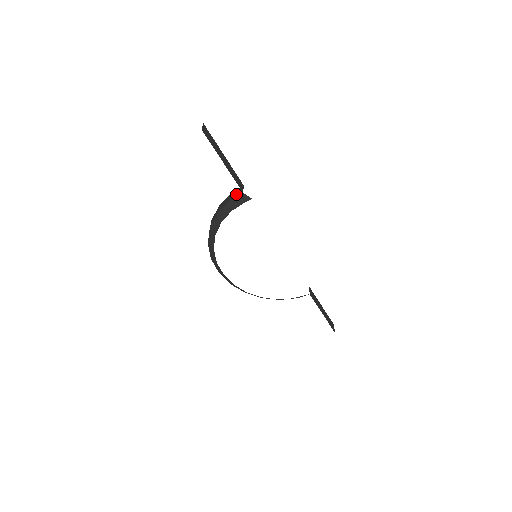
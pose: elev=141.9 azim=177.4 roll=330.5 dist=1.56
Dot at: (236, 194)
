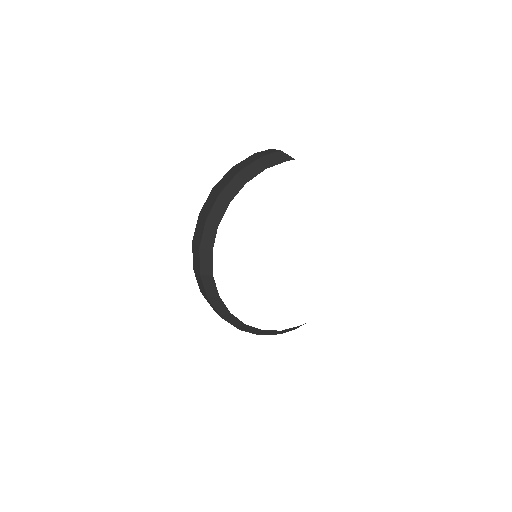
Dot at: (269, 152)
